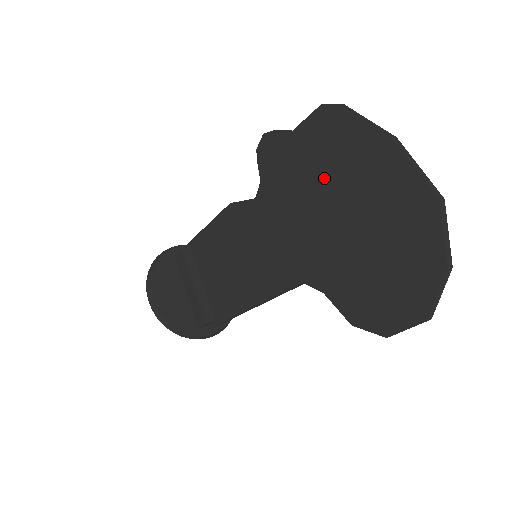
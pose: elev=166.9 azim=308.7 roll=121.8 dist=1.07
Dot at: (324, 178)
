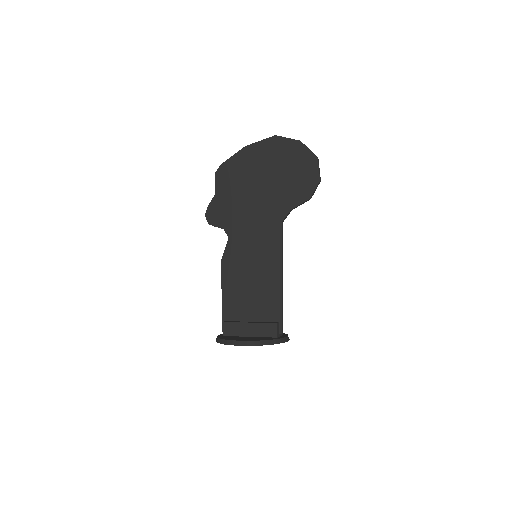
Dot at: (242, 186)
